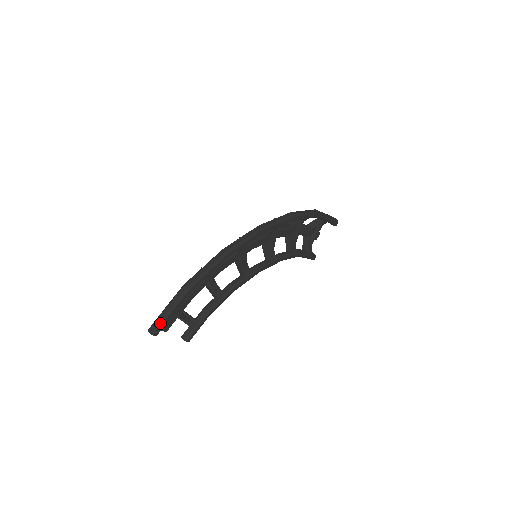
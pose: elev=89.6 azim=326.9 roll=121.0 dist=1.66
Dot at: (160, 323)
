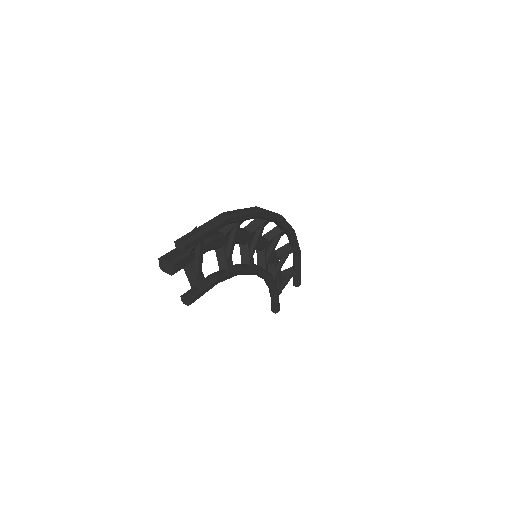
Dot at: (195, 236)
